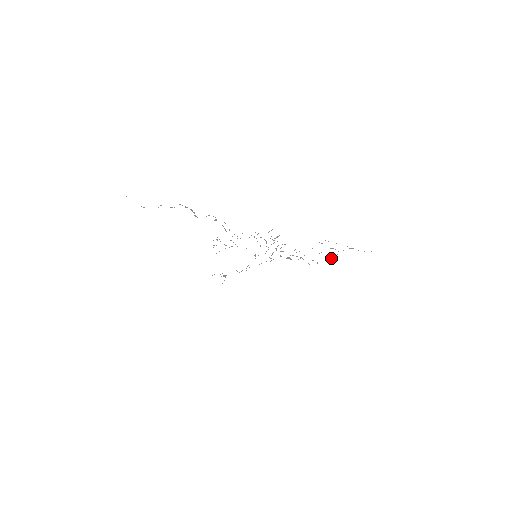
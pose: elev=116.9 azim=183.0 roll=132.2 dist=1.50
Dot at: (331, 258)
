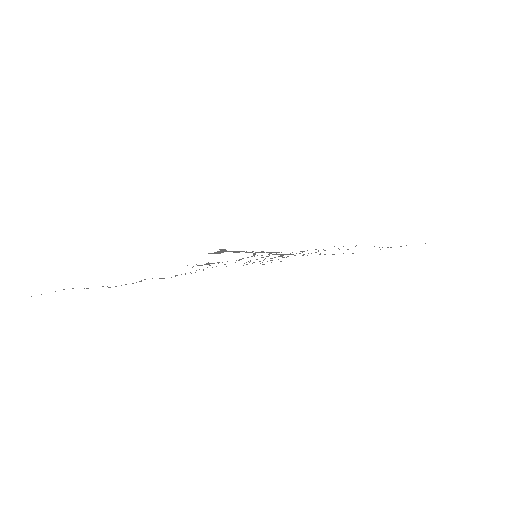
Dot at: occluded
